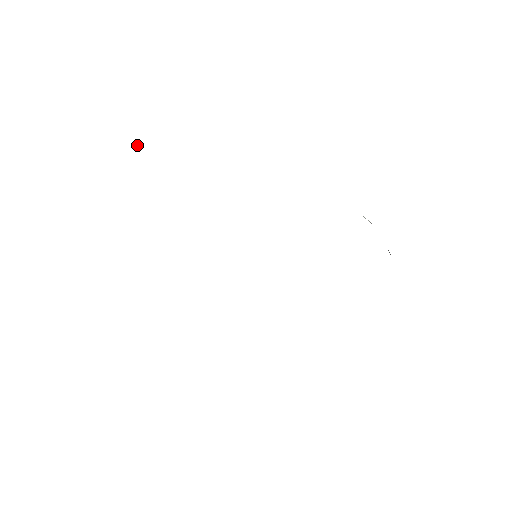
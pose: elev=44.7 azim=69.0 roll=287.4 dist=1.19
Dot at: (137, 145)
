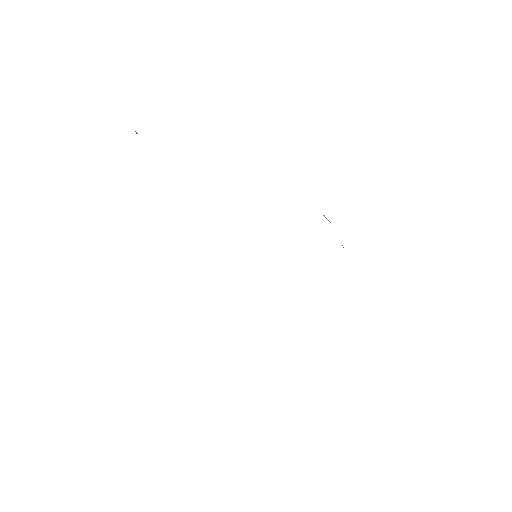
Dot at: (136, 132)
